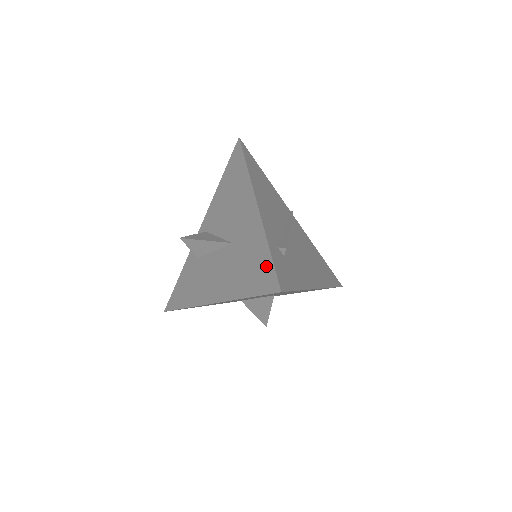
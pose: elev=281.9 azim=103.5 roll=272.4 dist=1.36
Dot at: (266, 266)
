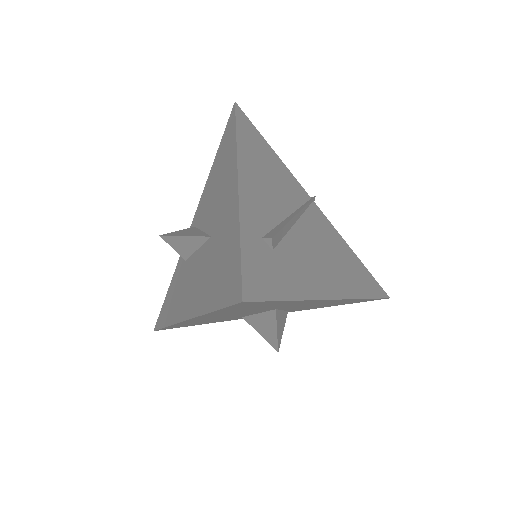
Dot at: (233, 263)
